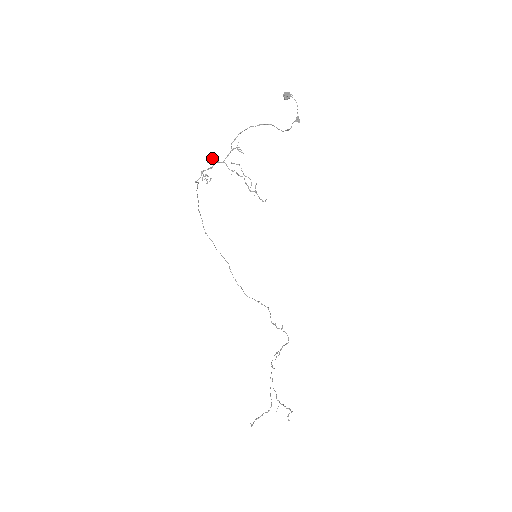
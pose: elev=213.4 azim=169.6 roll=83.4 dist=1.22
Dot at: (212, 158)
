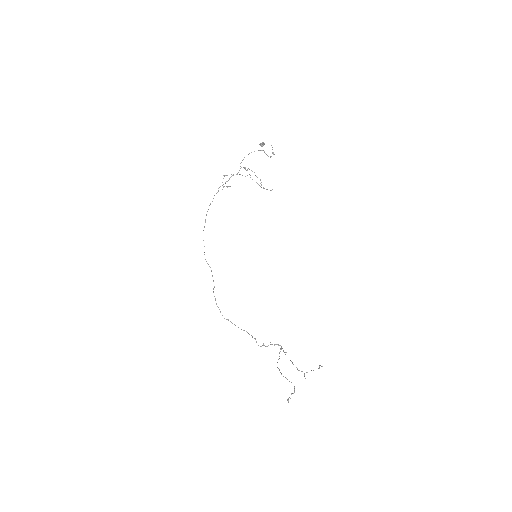
Dot at: (227, 175)
